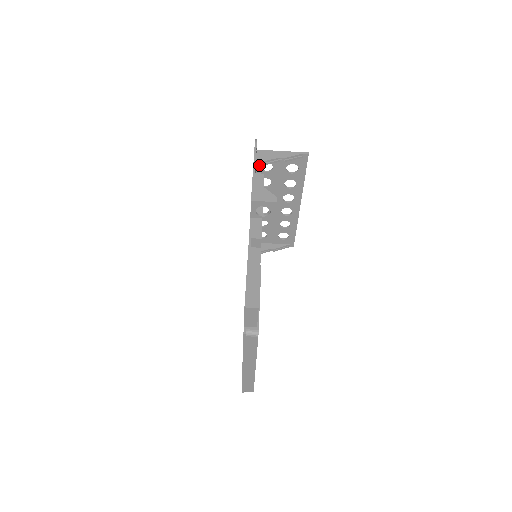
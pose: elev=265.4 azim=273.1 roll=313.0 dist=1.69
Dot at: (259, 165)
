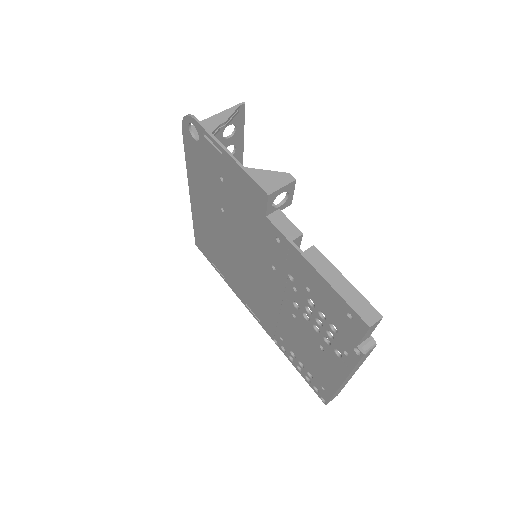
Dot at: occluded
